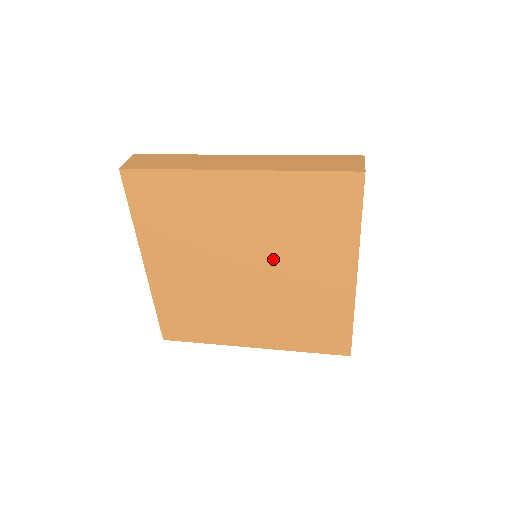
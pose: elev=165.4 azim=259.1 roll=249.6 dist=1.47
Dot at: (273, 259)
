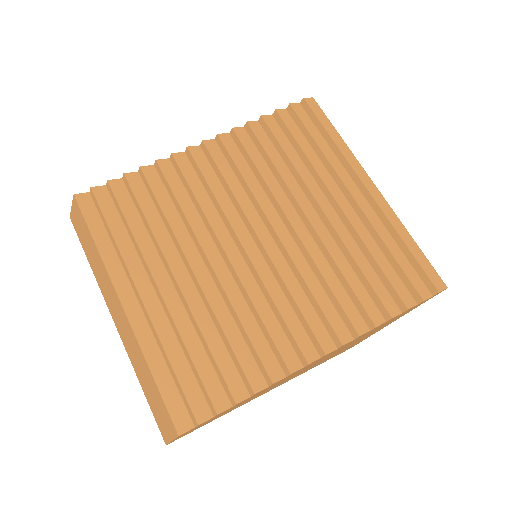
Dot at: occluded
